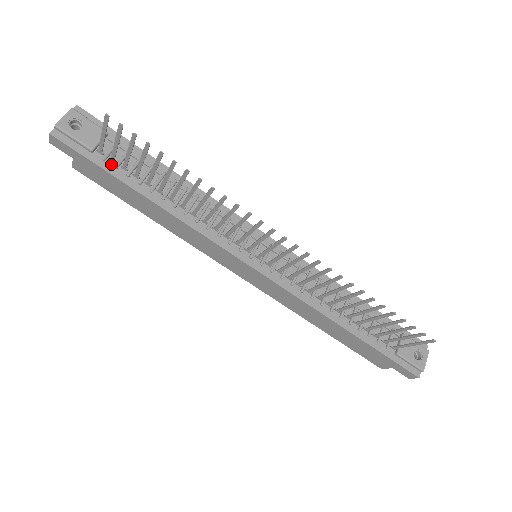
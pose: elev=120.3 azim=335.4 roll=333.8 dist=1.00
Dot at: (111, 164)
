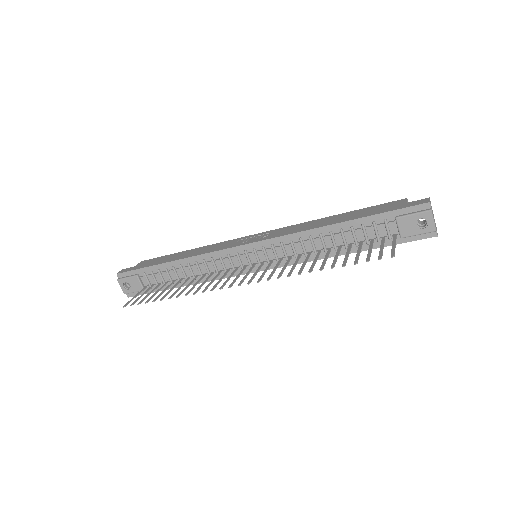
Dot at: (155, 286)
